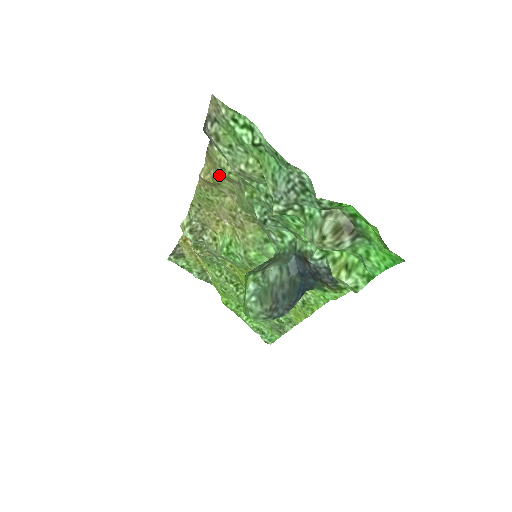
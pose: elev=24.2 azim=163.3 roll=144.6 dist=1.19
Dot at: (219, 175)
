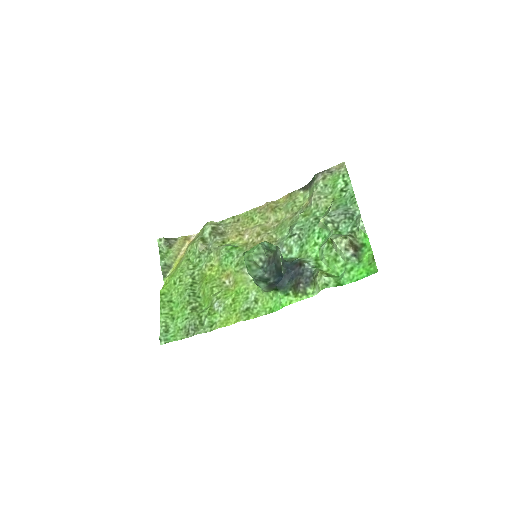
Dot at: (284, 206)
